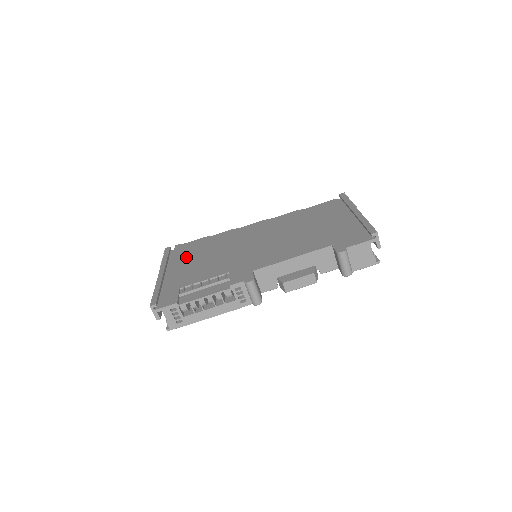
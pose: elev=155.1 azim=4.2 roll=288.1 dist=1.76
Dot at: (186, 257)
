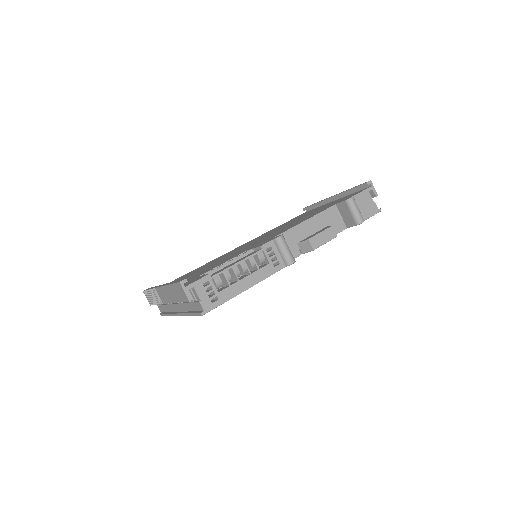
Dot at: occluded
